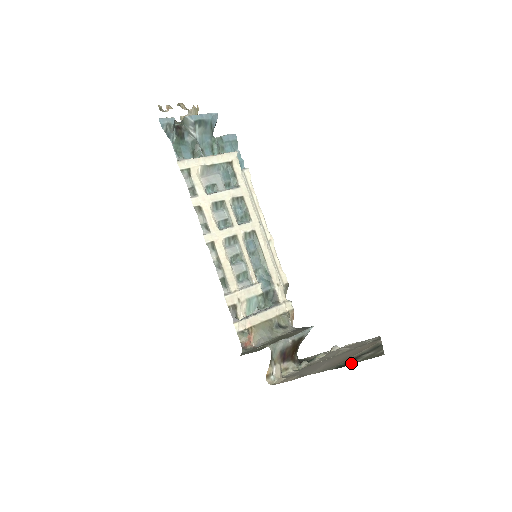
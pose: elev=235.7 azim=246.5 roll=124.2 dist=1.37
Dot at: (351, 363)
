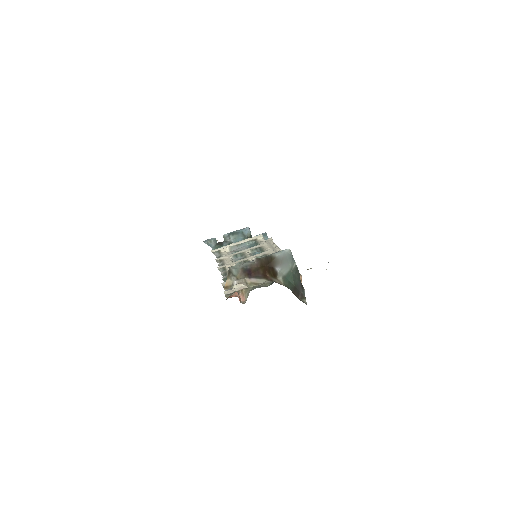
Dot at: occluded
